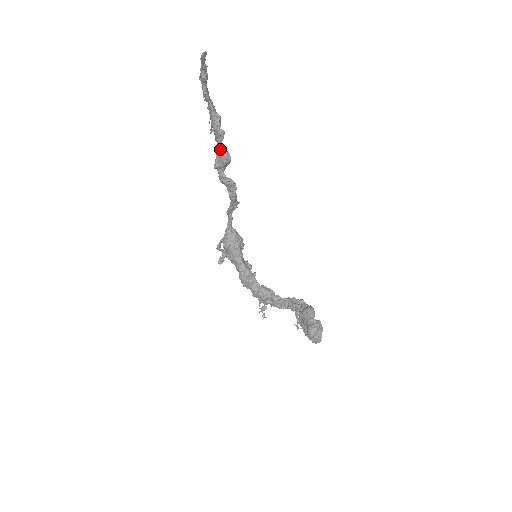
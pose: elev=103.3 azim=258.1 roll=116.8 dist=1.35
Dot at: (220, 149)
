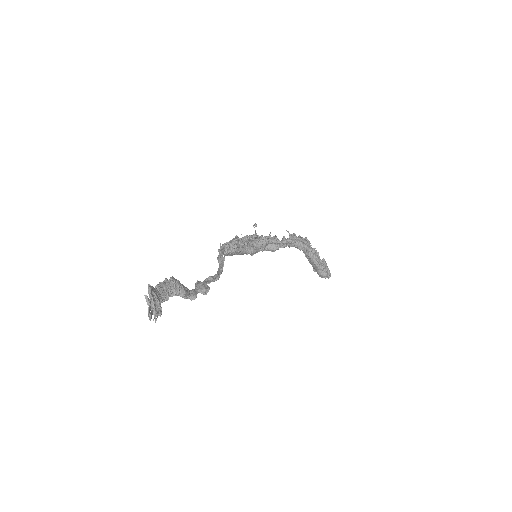
Dot at: (197, 293)
